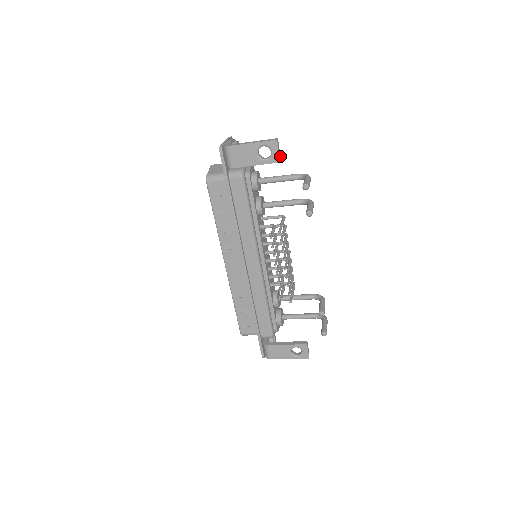
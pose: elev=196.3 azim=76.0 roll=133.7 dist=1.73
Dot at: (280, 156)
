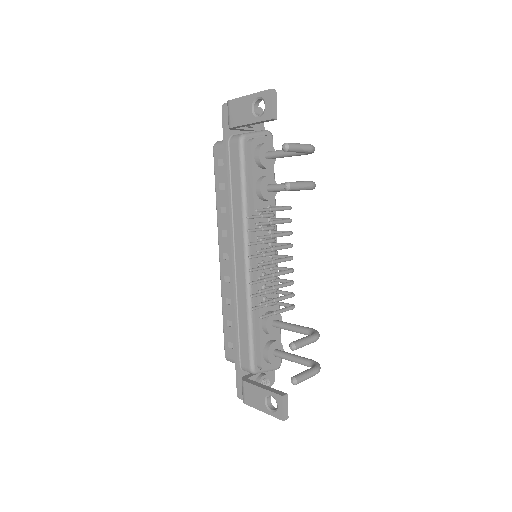
Dot at: (276, 113)
